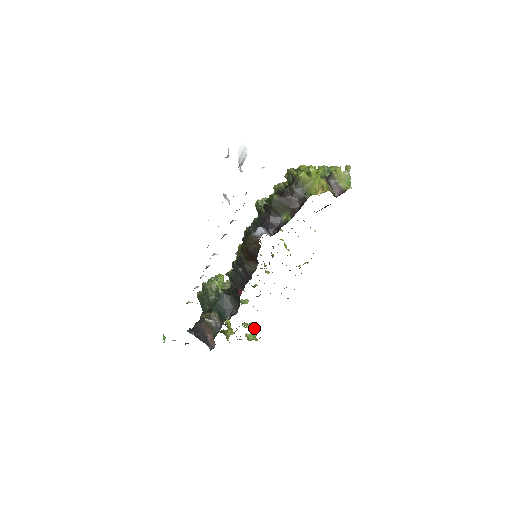
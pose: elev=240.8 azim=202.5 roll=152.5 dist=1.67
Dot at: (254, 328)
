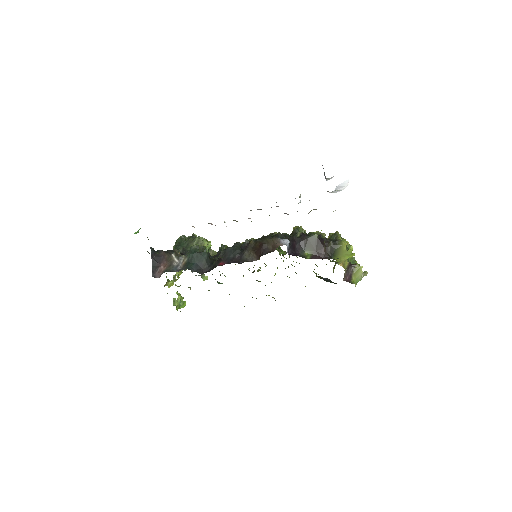
Dot at: (183, 302)
